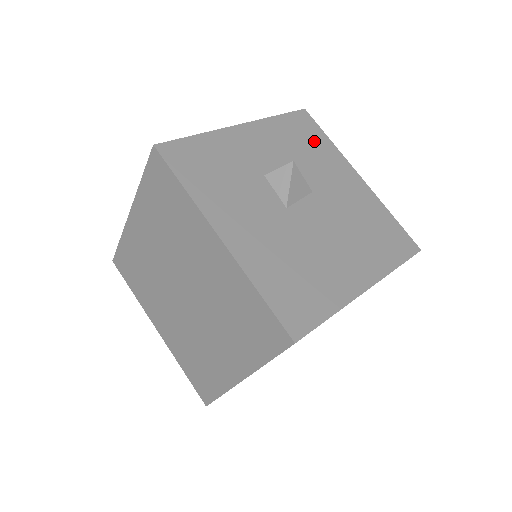
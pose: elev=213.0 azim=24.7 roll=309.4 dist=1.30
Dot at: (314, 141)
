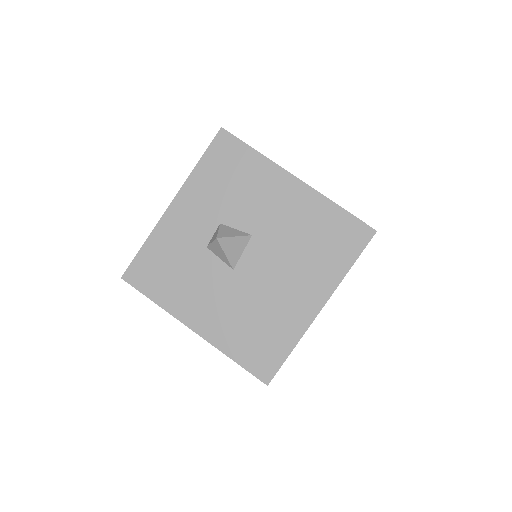
Dot at: (240, 167)
